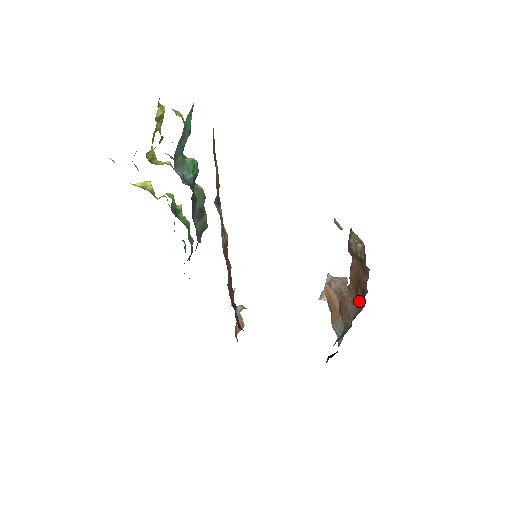
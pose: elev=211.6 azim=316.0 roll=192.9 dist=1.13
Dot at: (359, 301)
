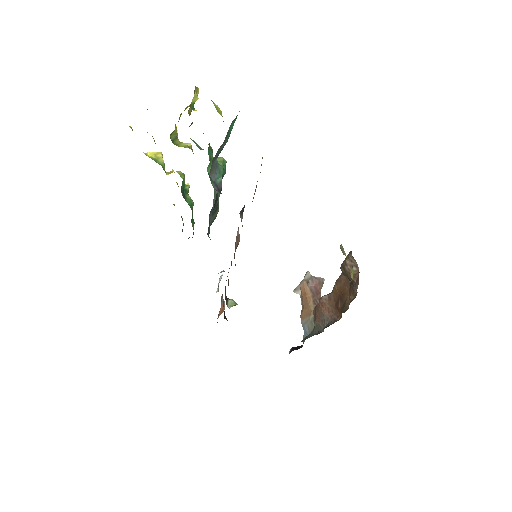
Dot at: (337, 311)
